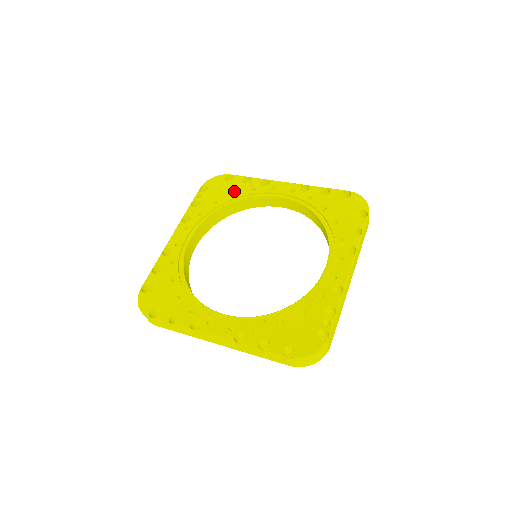
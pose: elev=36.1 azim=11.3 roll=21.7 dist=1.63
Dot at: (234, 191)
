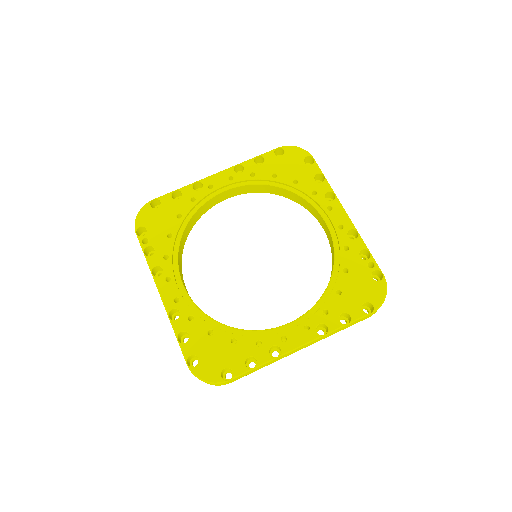
Dot at: (176, 213)
